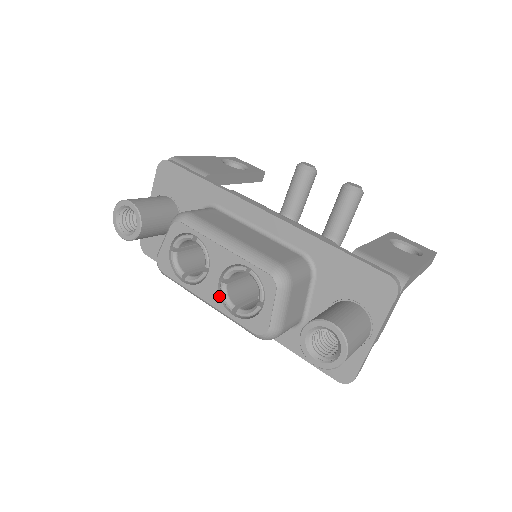
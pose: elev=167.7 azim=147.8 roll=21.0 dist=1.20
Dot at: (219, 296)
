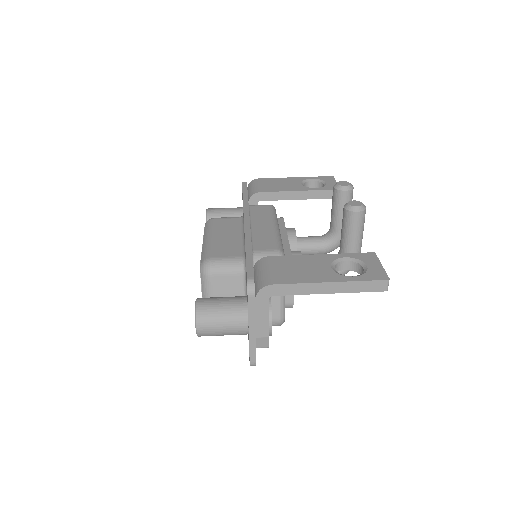
Dot at: occluded
